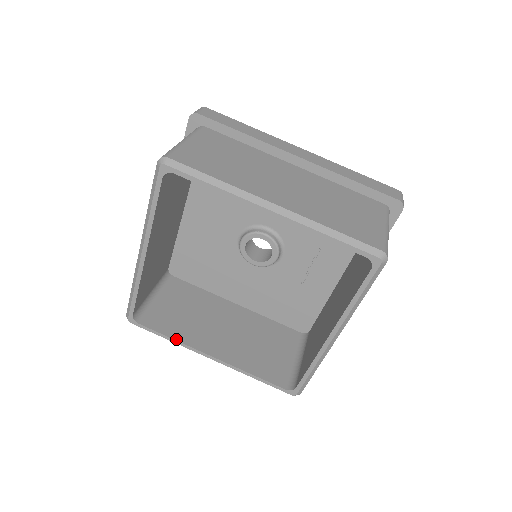
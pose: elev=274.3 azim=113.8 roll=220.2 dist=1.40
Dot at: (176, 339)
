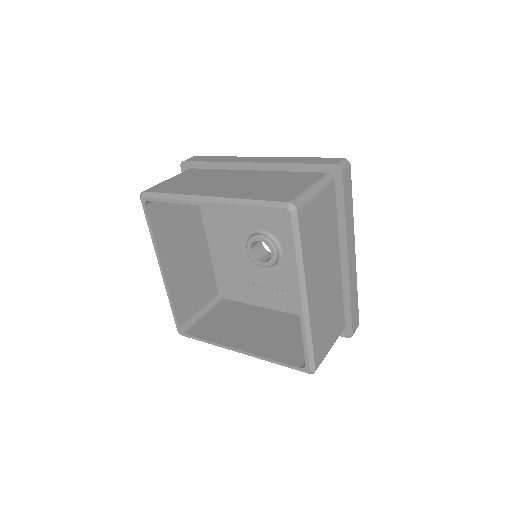
Dot at: (156, 240)
